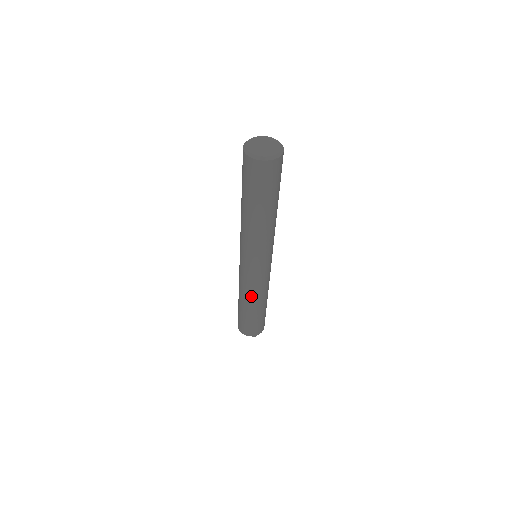
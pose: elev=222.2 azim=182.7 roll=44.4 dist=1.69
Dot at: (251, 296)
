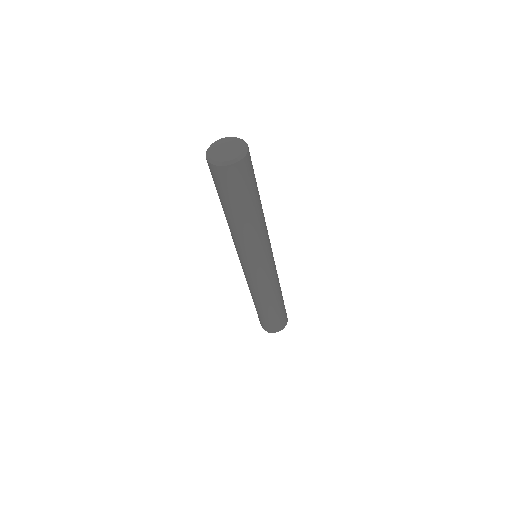
Dot at: (251, 291)
